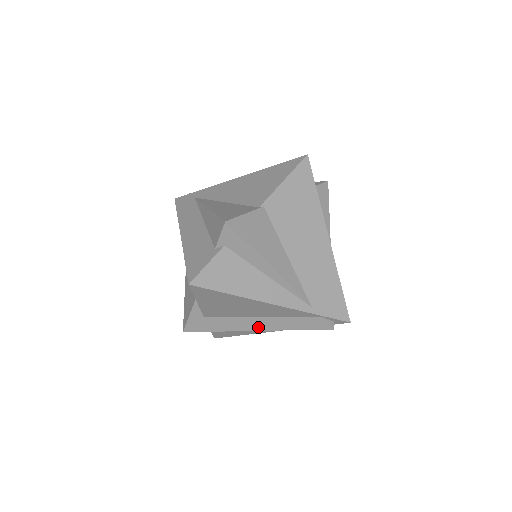
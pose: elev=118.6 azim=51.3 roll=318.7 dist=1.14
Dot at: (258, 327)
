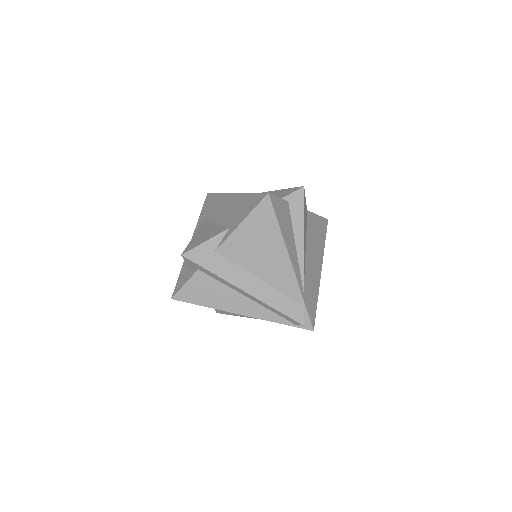
Dot at: (249, 288)
